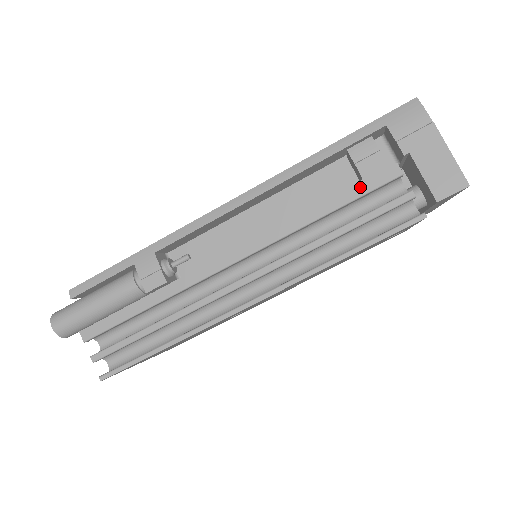
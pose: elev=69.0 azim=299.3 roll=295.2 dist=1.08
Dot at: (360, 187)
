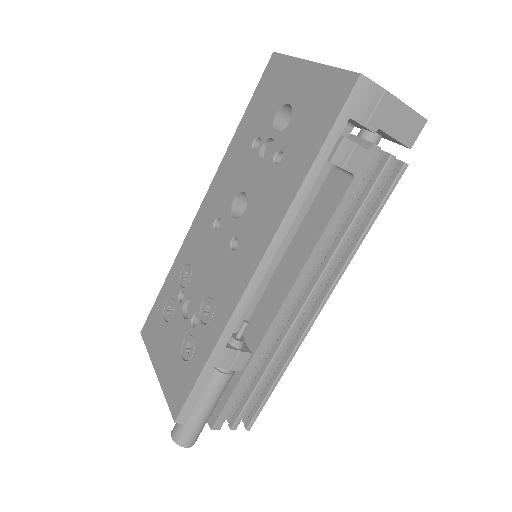
Dot at: (355, 182)
